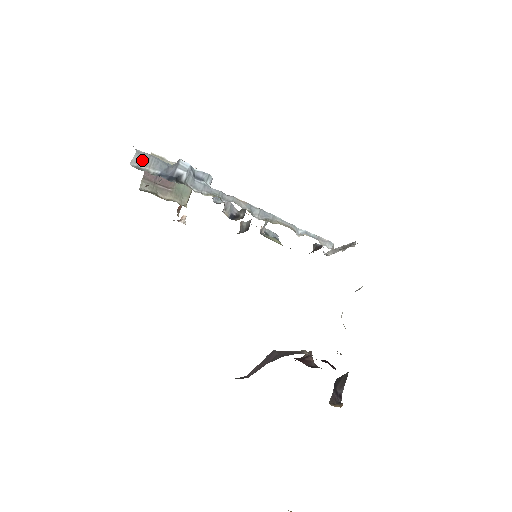
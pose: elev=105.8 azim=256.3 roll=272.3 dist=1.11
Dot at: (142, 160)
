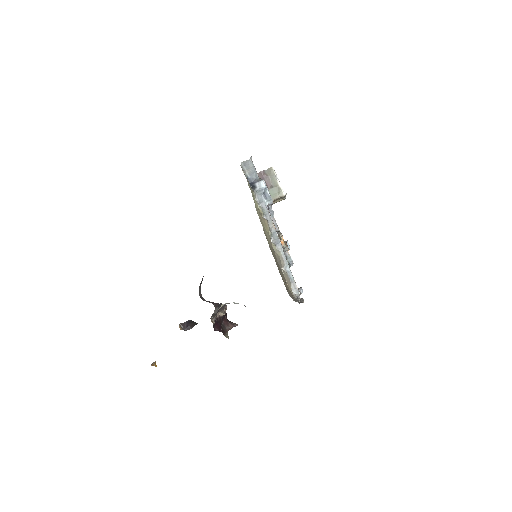
Dot at: (248, 165)
